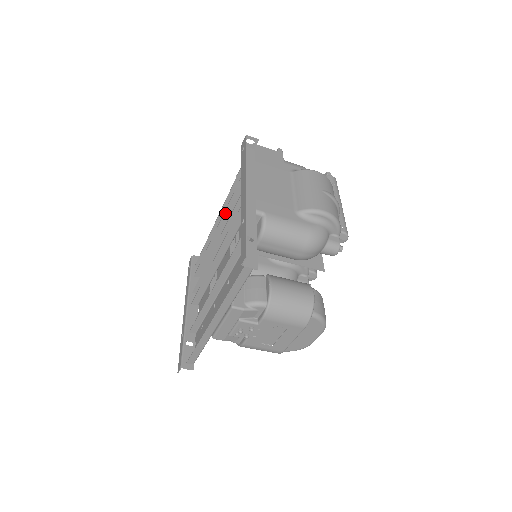
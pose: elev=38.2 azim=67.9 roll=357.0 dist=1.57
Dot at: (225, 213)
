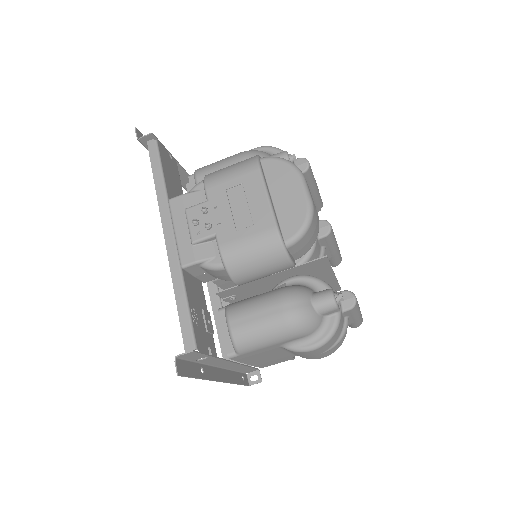
Dot at: occluded
